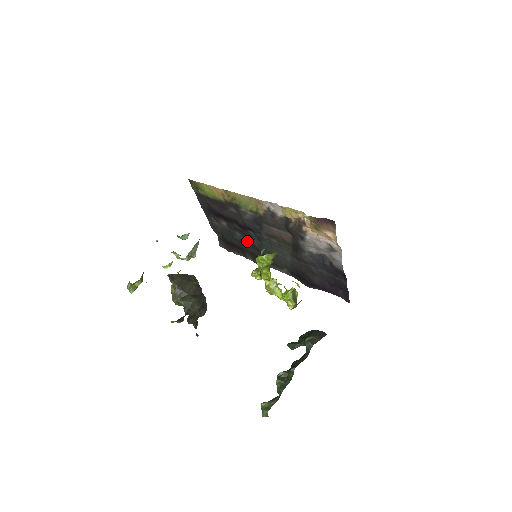
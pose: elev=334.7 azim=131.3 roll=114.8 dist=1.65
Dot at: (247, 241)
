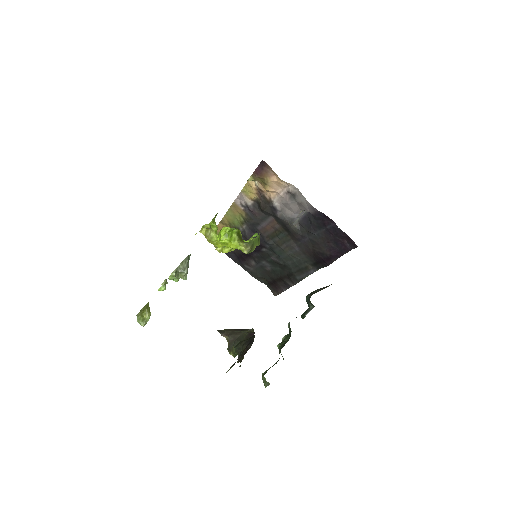
Dot at: (275, 265)
